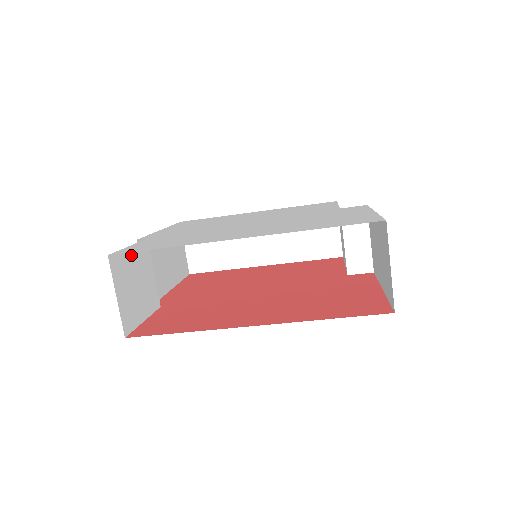
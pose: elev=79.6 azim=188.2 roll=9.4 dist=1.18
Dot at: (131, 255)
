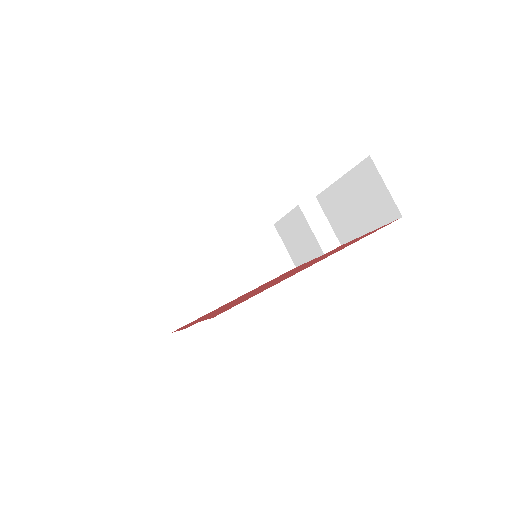
Dot at: occluded
